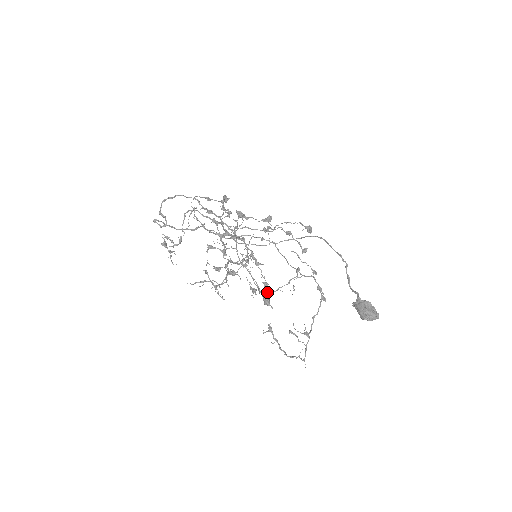
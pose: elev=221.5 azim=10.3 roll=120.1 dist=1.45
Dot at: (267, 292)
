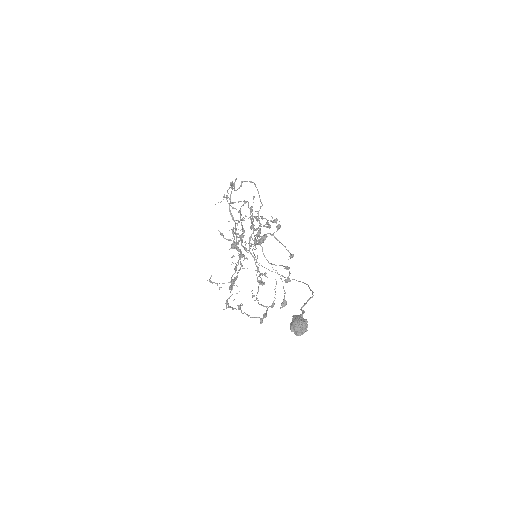
Dot at: (271, 234)
